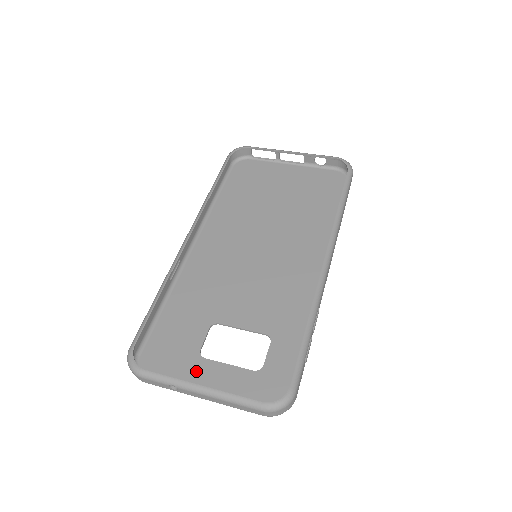
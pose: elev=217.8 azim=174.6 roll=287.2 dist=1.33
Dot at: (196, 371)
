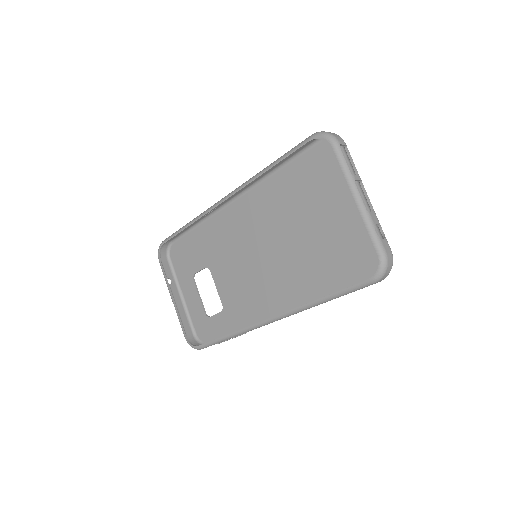
Dot at: (187, 281)
